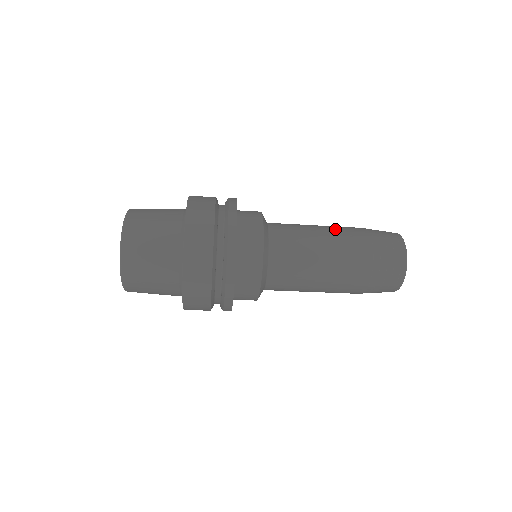
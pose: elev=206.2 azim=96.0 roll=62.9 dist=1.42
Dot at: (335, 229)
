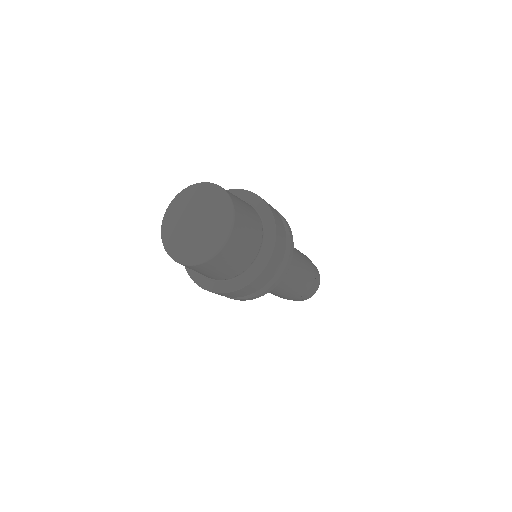
Dot at: occluded
